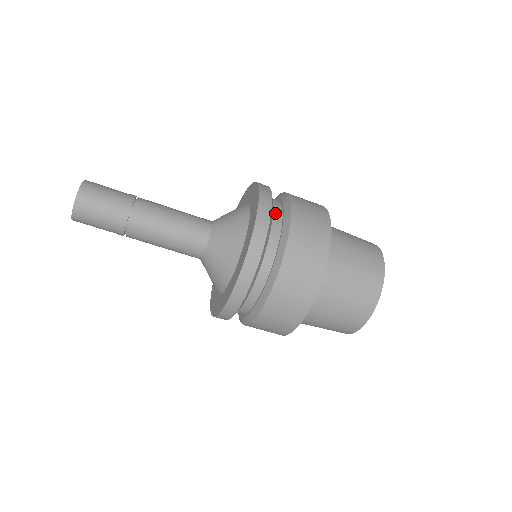
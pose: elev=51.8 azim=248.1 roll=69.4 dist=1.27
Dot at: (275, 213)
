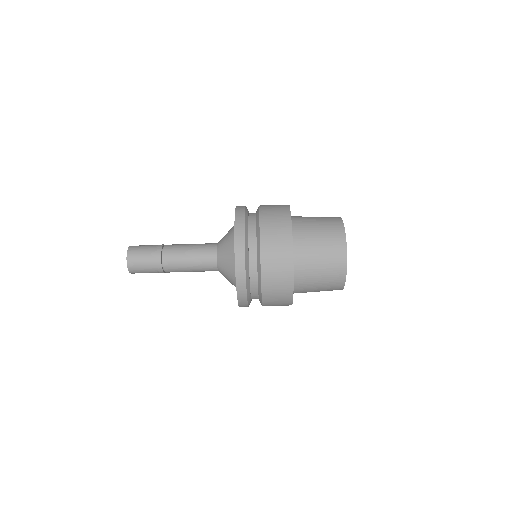
Dot at: occluded
